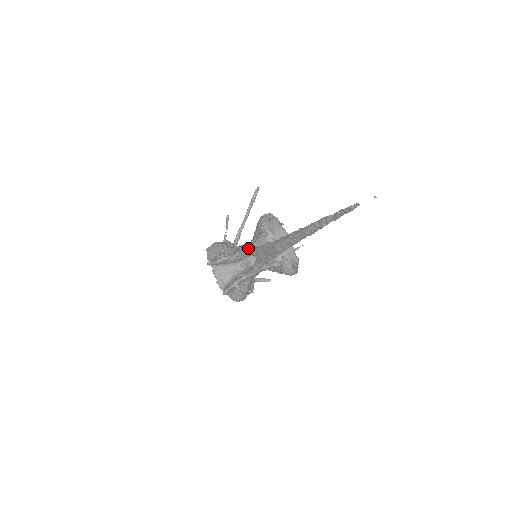
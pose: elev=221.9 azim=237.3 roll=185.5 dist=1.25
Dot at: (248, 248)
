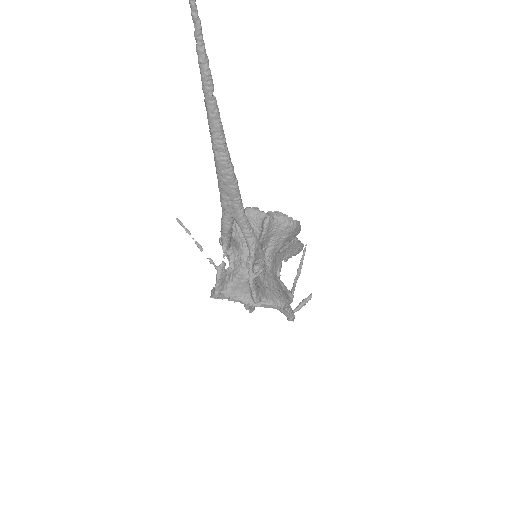
Dot at: occluded
